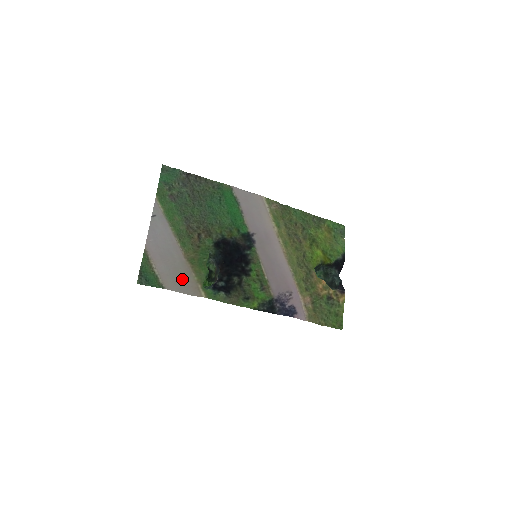
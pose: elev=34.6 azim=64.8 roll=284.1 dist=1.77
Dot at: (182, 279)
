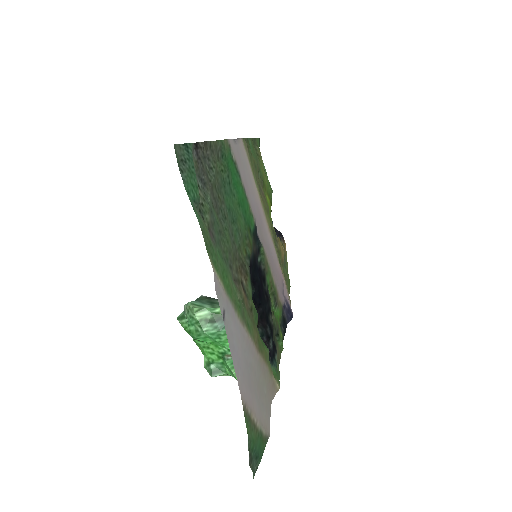
Dot at: (266, 392)
